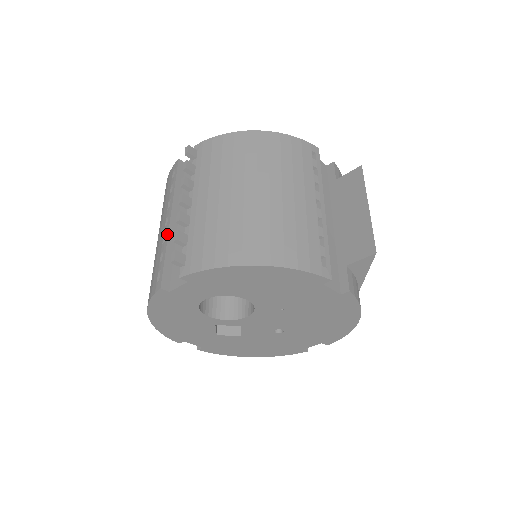
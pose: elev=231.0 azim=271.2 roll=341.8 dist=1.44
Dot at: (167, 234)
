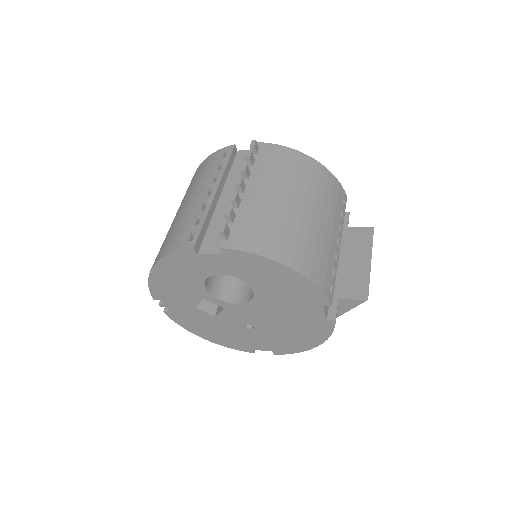
Dot at: (210, 204)
